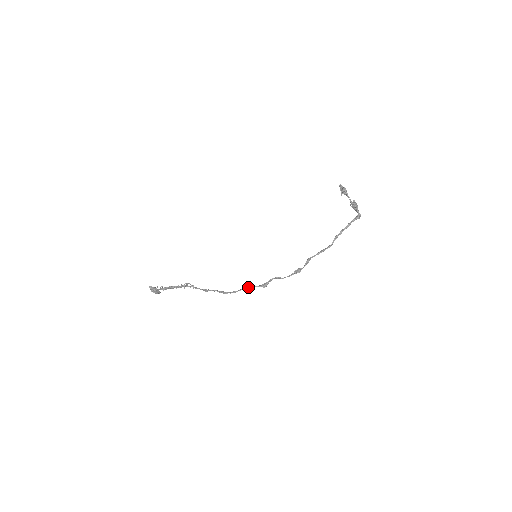
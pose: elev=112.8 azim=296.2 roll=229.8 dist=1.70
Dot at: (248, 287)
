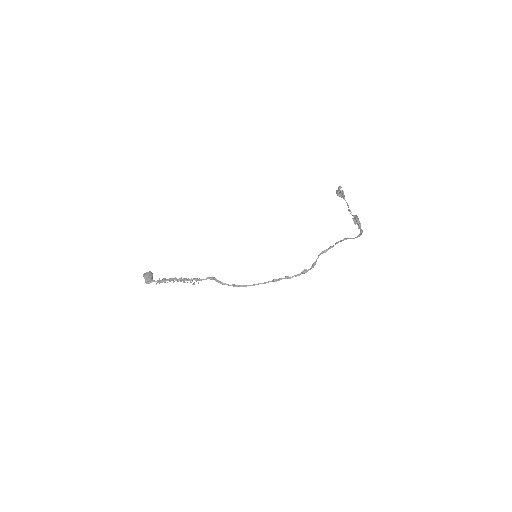
Dot at: occluded
